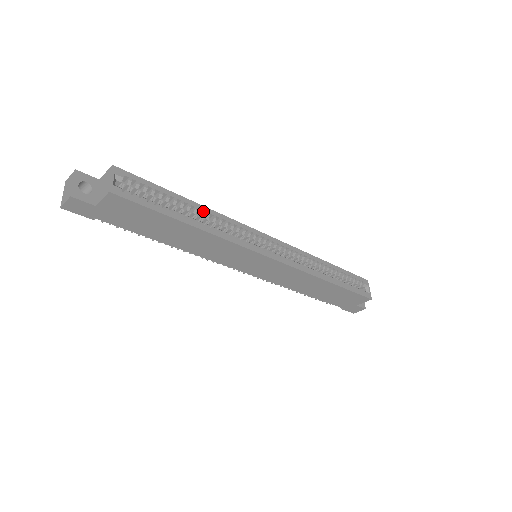
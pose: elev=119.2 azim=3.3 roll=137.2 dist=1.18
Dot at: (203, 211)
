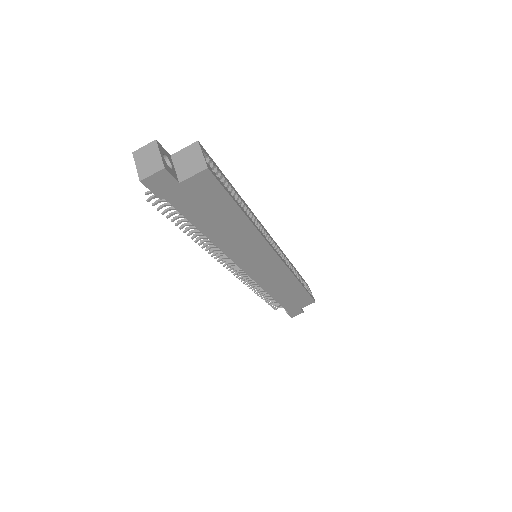
Dot at: (244, 204)
